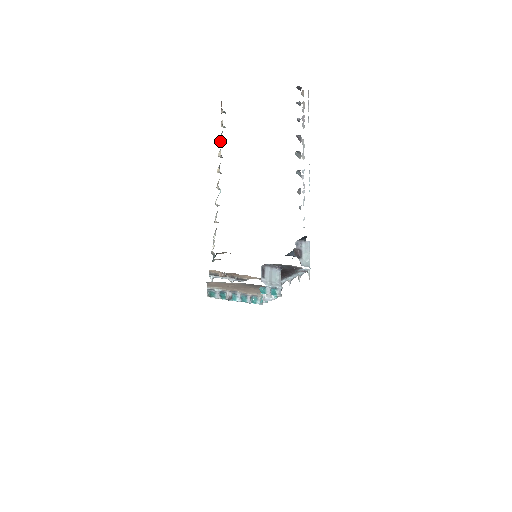
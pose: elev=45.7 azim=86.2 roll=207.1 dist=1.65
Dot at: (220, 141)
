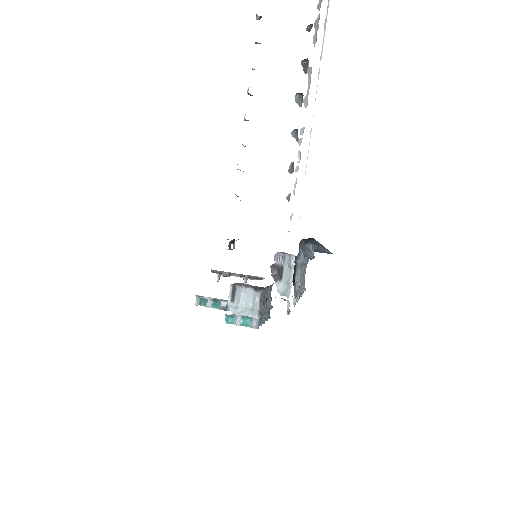
Dot at: (252, 69)
